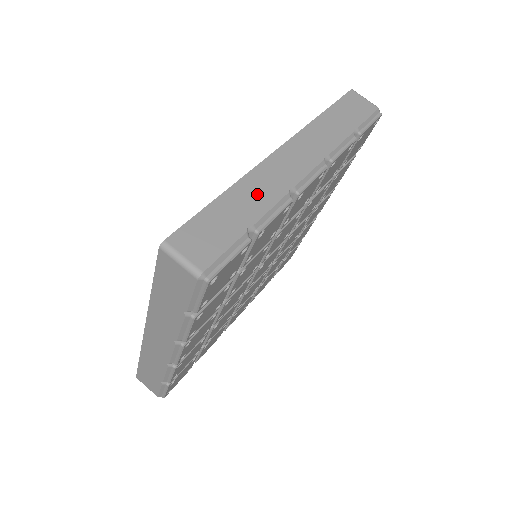
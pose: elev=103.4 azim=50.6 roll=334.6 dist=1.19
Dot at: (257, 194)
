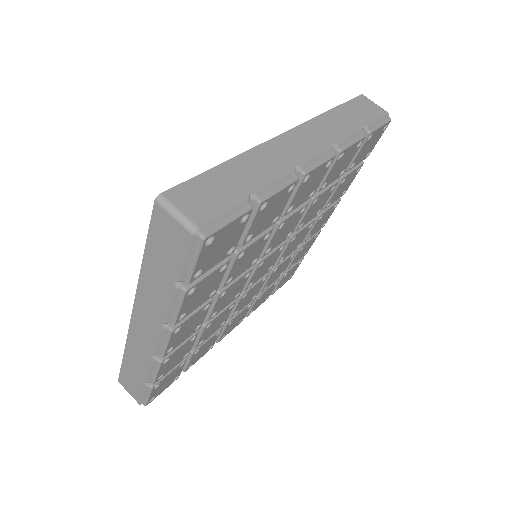
Dot at: (262, 167)
